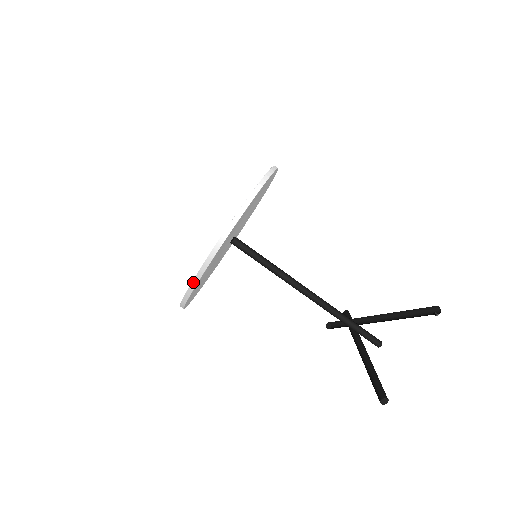
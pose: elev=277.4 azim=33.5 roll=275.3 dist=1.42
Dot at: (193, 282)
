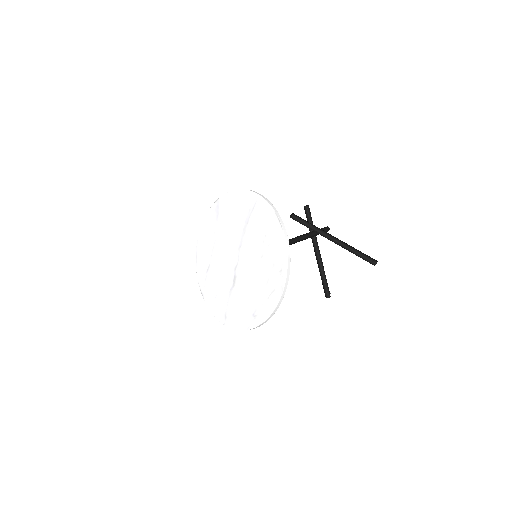
Dot at: occluded
